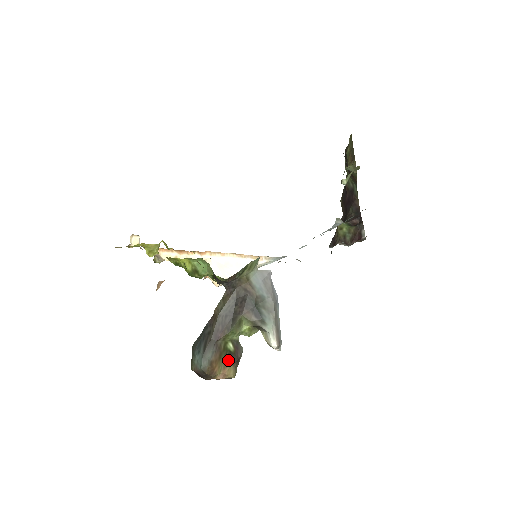
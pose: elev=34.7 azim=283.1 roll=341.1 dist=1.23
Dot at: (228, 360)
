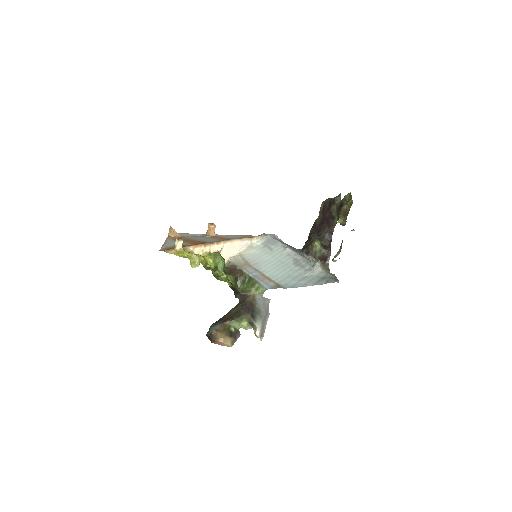
Dot at: (229, 335)
